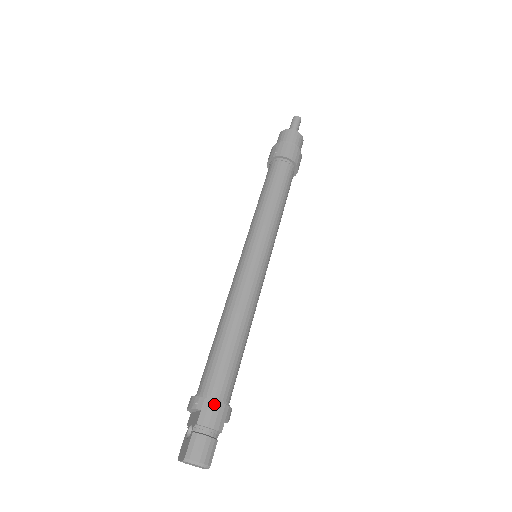
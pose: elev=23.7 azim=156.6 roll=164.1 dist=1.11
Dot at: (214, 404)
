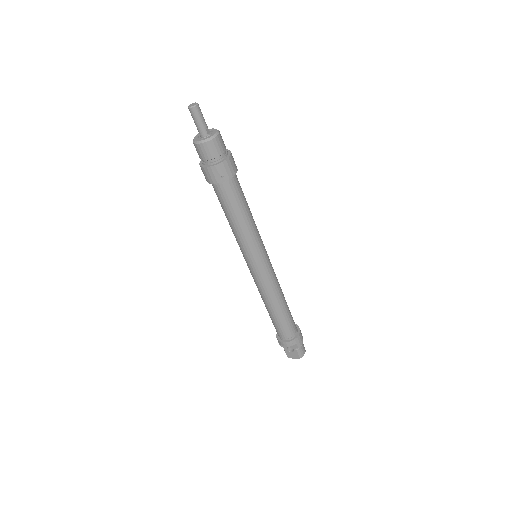
Dot at: (299, 336)
